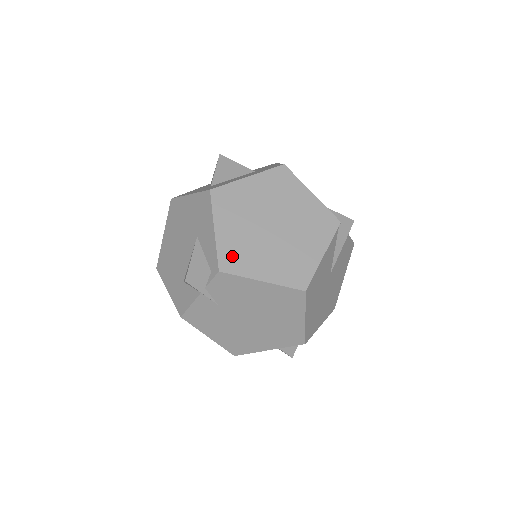
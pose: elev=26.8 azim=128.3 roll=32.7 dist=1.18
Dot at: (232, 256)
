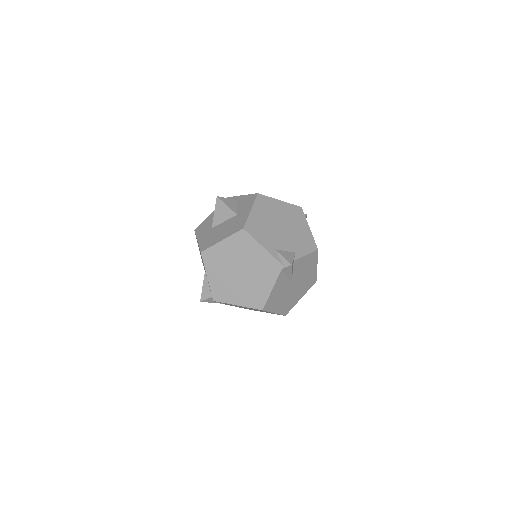
Dot at: (219, 292)
